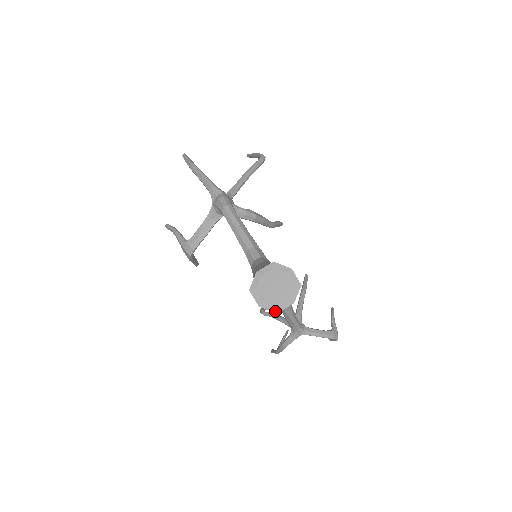
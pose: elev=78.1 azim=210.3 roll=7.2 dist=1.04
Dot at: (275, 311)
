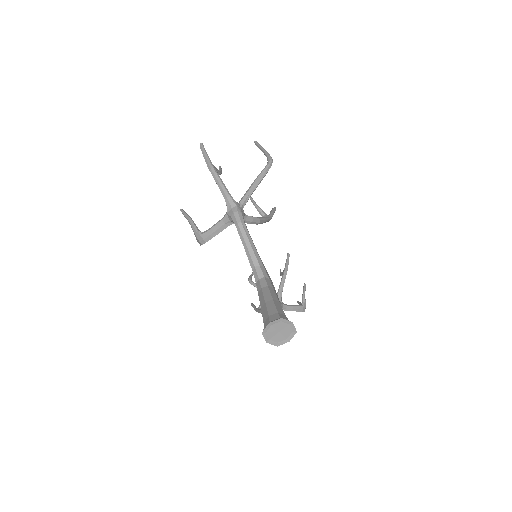
Dot at: (276, 345)
